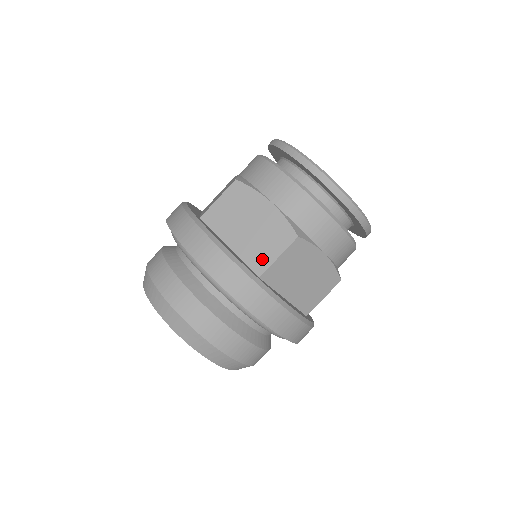
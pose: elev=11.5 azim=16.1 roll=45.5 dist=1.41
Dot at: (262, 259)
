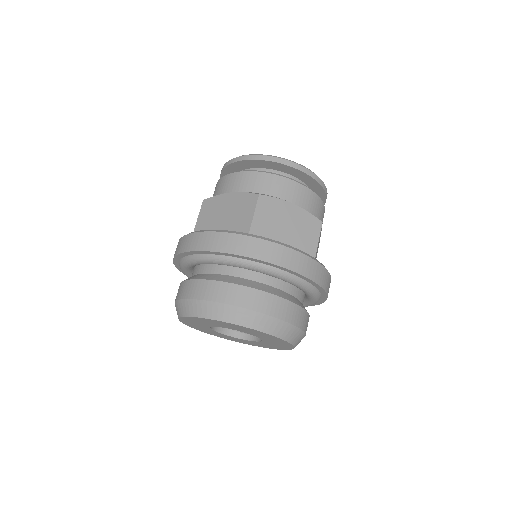
Dot at: (244, 225)
